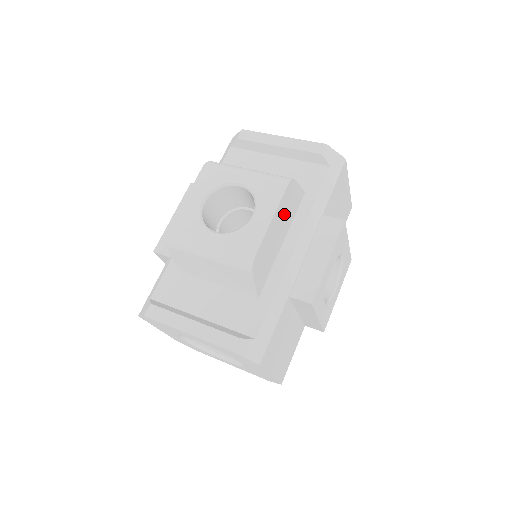
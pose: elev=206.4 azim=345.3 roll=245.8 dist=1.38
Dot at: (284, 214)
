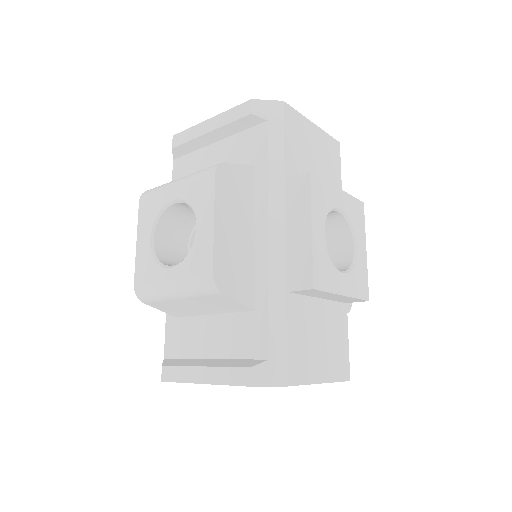
Dot at: (233, 206)
